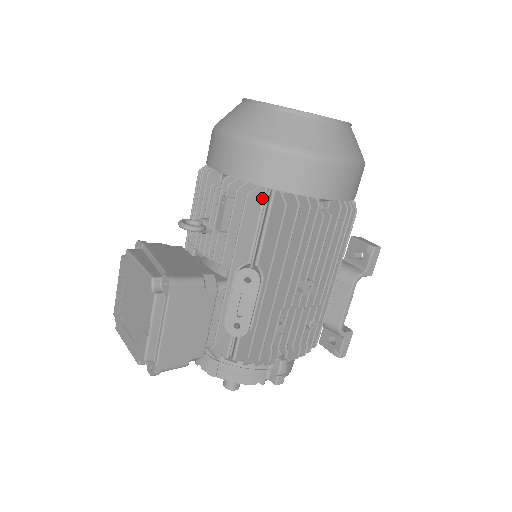
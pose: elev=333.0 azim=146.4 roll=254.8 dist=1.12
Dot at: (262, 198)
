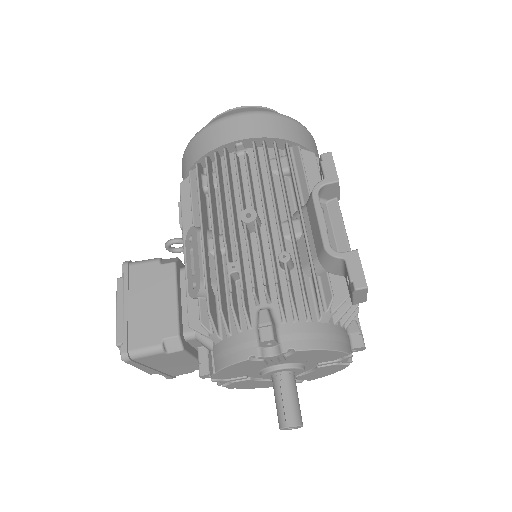
Dot at: occluded
